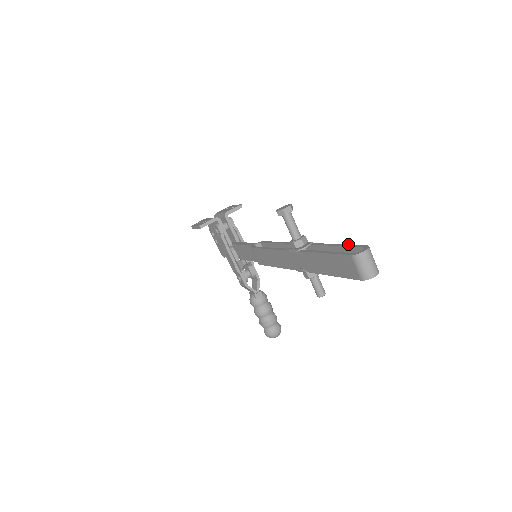
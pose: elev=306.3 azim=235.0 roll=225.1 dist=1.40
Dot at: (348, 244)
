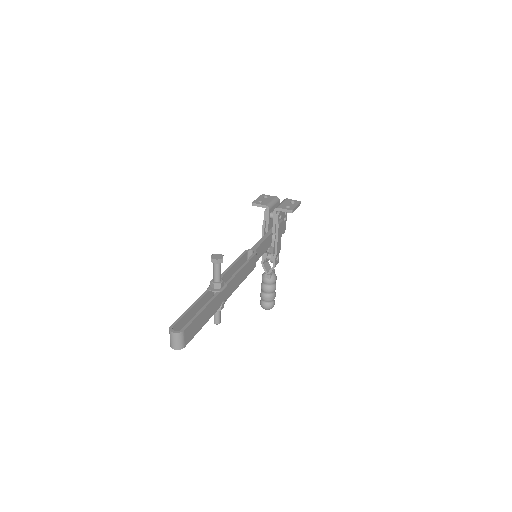
Dot at: (196, 317)
